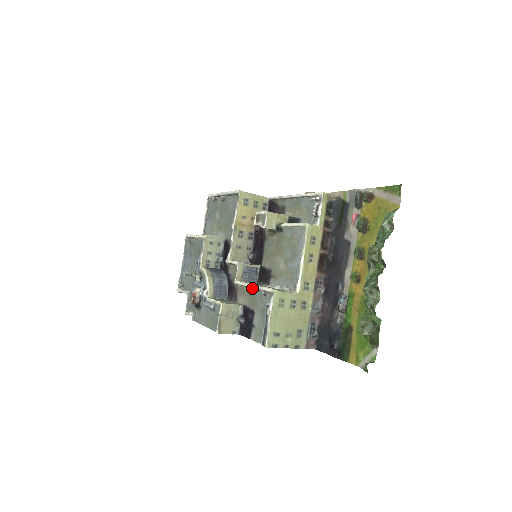
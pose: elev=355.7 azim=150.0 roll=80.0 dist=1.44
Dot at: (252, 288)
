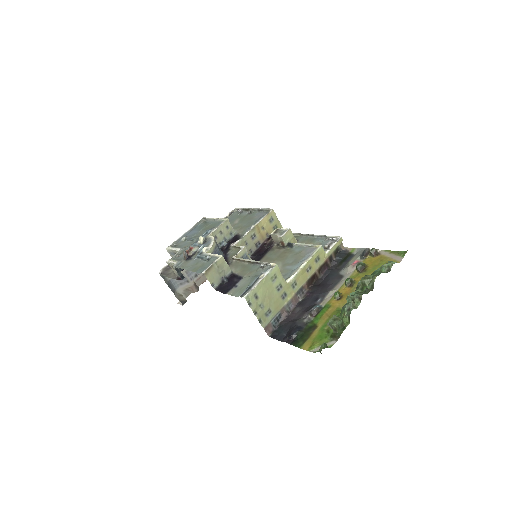
Dot at: (250, 263)
